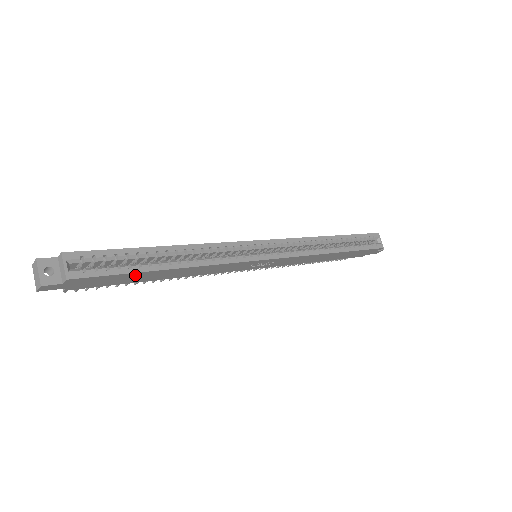
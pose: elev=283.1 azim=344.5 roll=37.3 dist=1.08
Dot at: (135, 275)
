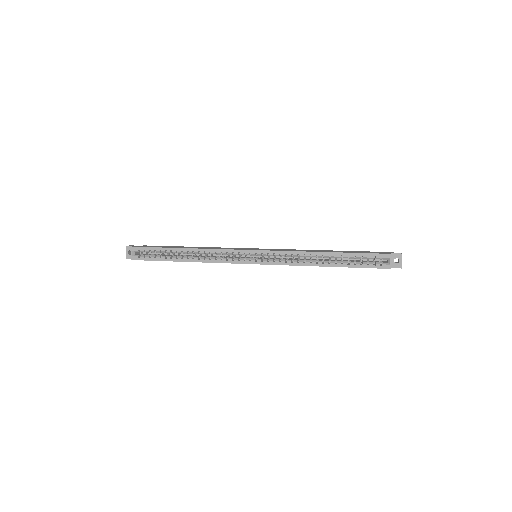
Dot at: occluded
